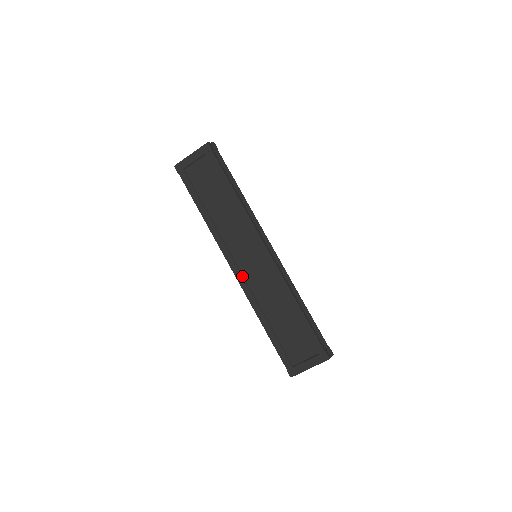
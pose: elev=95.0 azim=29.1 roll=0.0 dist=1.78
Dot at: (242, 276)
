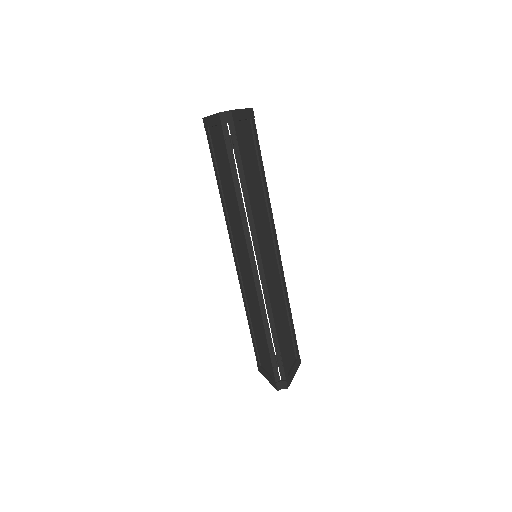
Dot at: (238, 268)
